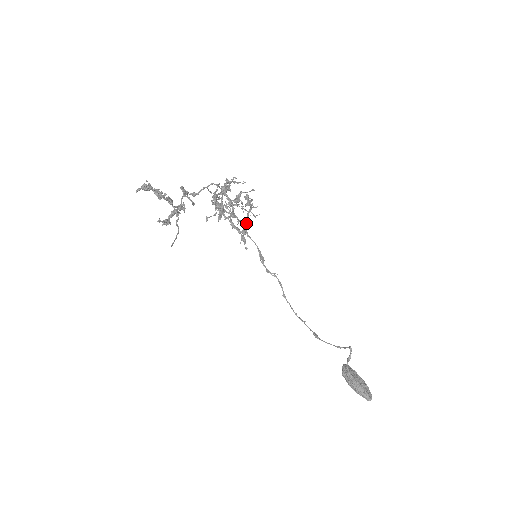
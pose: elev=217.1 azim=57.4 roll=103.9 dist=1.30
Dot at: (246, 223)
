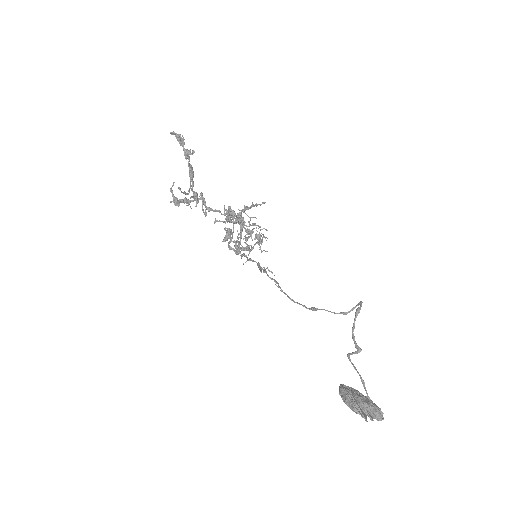
Dot at: (251, 250)
